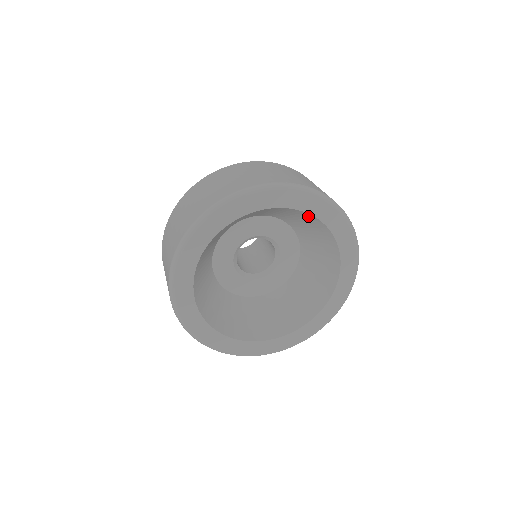
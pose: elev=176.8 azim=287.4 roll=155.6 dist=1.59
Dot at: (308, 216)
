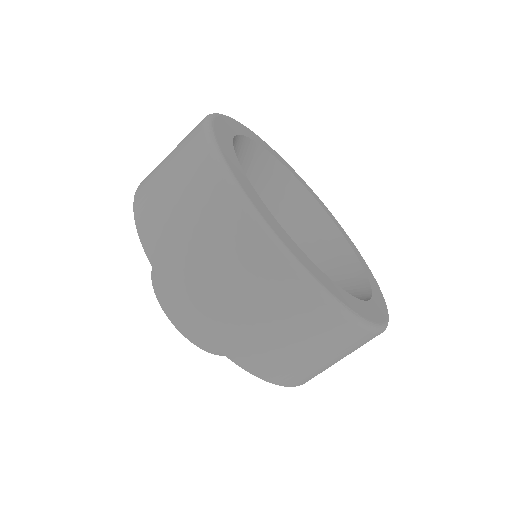
Dot at: (309, 202)
